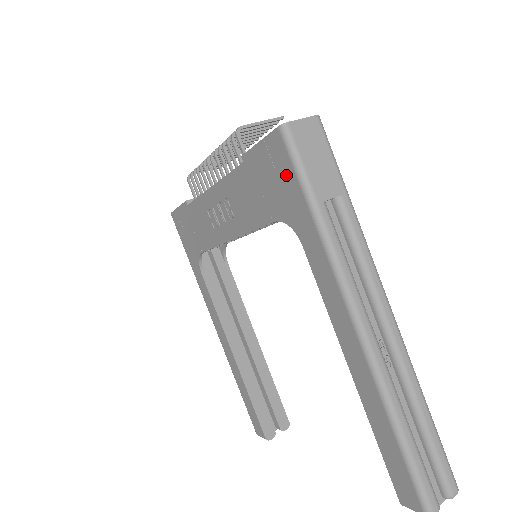
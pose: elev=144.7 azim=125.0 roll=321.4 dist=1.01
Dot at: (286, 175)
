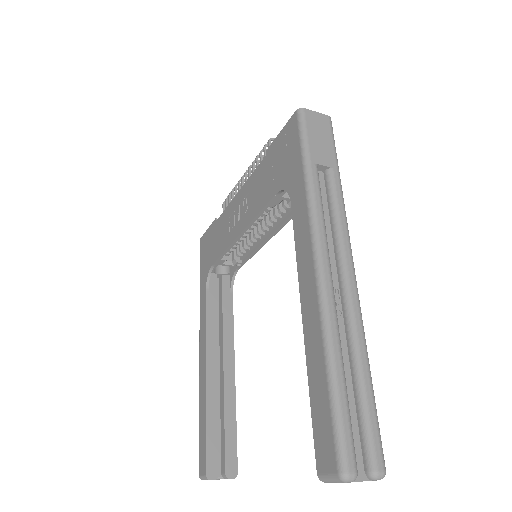
Dot at: (293, 146)
